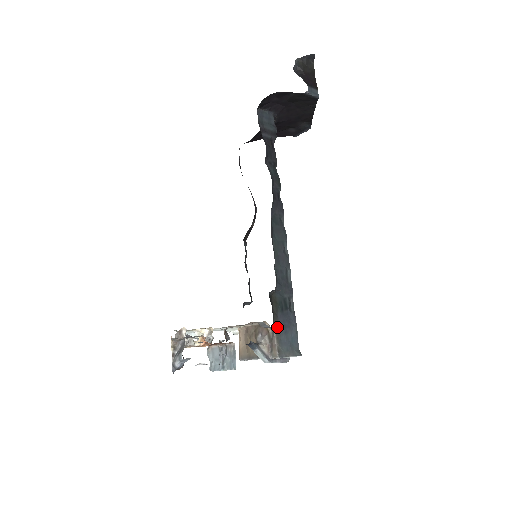
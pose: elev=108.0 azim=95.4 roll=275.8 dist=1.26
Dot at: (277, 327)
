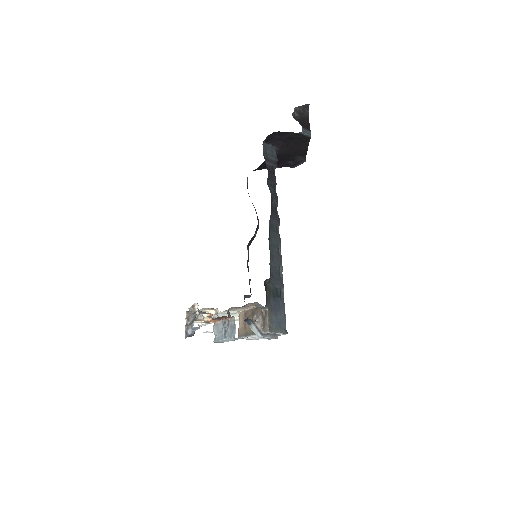
Dot at: (269, 309)
